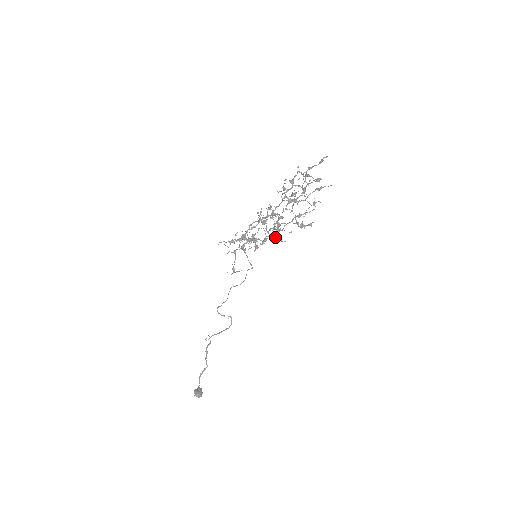
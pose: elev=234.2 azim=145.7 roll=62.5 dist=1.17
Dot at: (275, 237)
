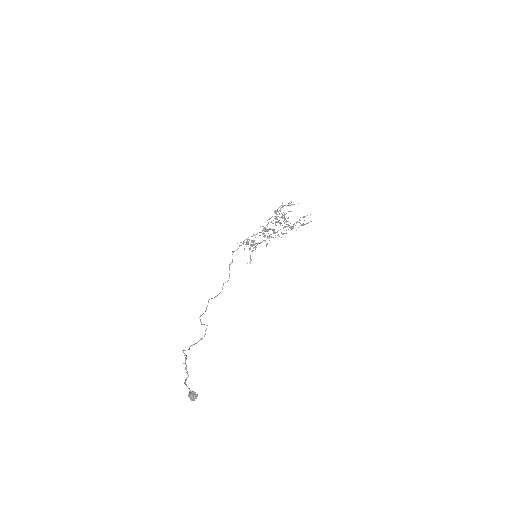
Dot at: (292, 228)
